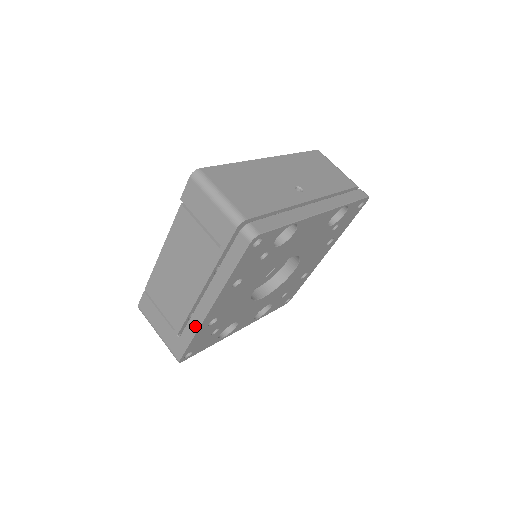
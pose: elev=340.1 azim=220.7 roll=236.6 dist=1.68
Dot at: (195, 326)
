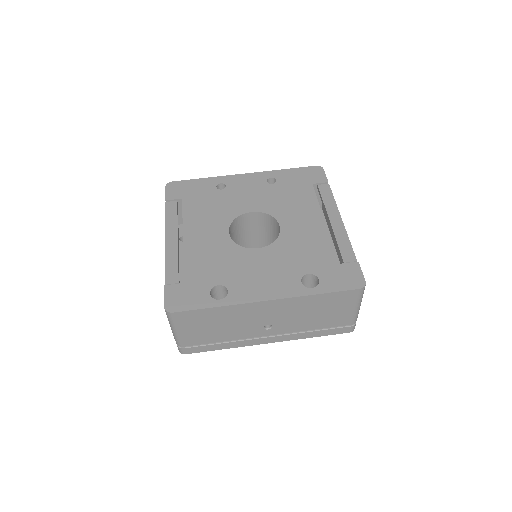
Dot at: occluded
